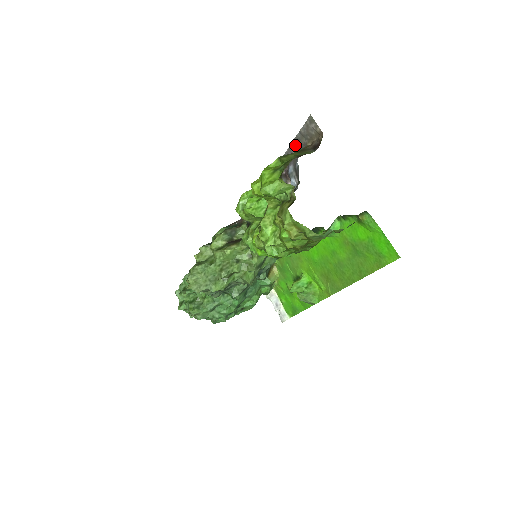
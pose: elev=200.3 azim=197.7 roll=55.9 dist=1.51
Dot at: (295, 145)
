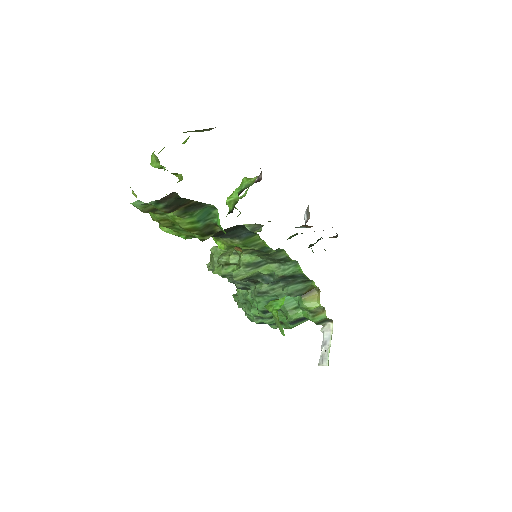
Dot at: occluded
